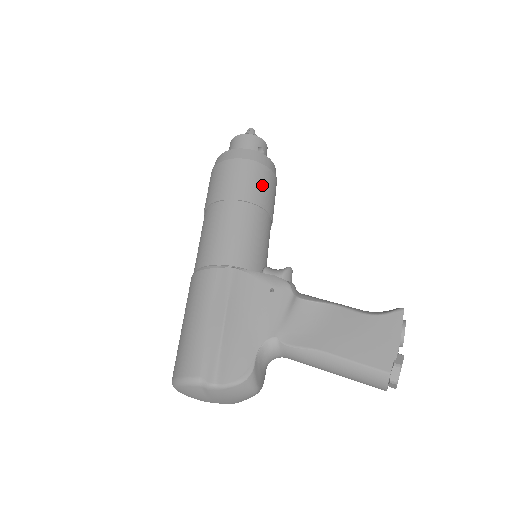
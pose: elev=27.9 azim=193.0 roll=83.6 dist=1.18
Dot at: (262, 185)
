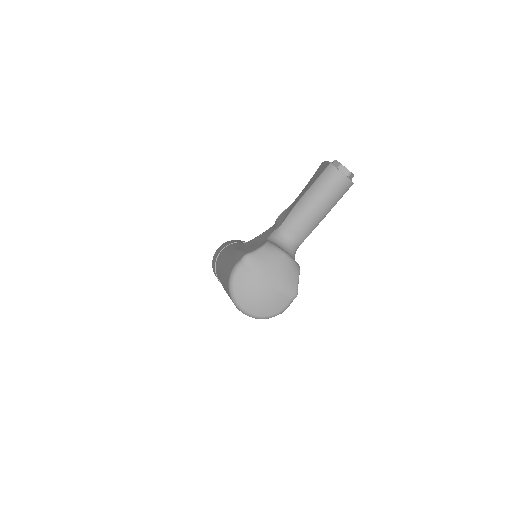
Dot at: occluded
